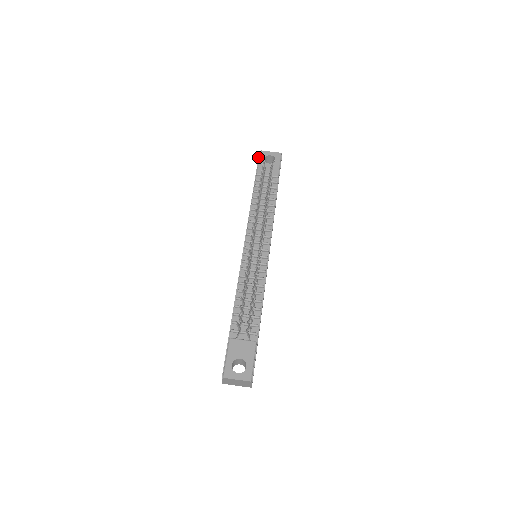
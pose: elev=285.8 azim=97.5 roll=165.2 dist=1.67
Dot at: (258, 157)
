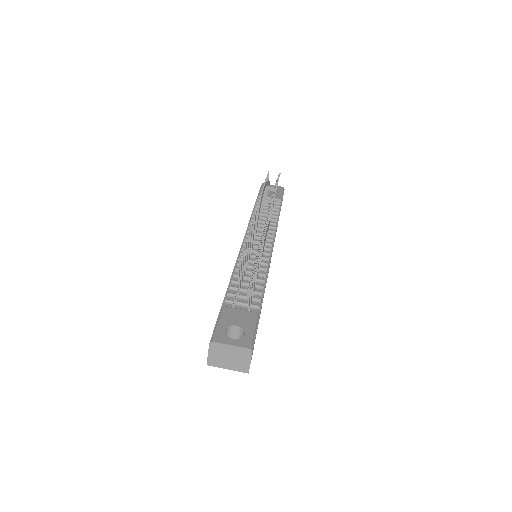
Dot at: (260, 188)
